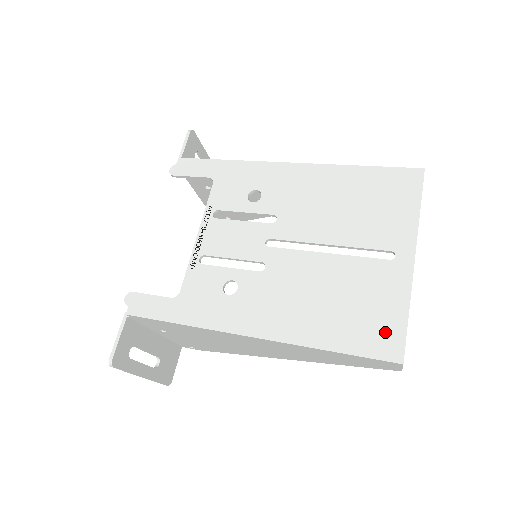
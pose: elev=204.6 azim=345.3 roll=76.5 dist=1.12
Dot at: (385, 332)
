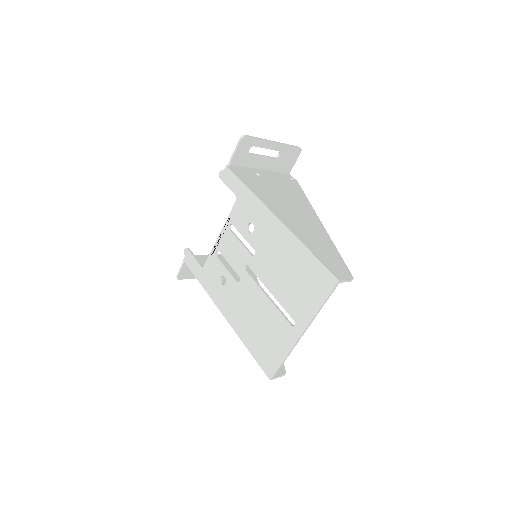
Dot at: (270, 360)
